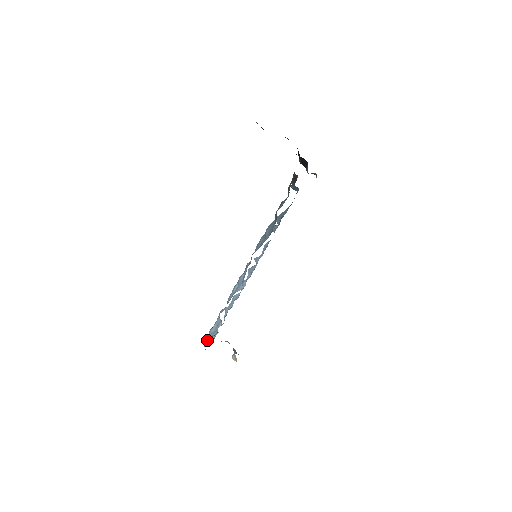
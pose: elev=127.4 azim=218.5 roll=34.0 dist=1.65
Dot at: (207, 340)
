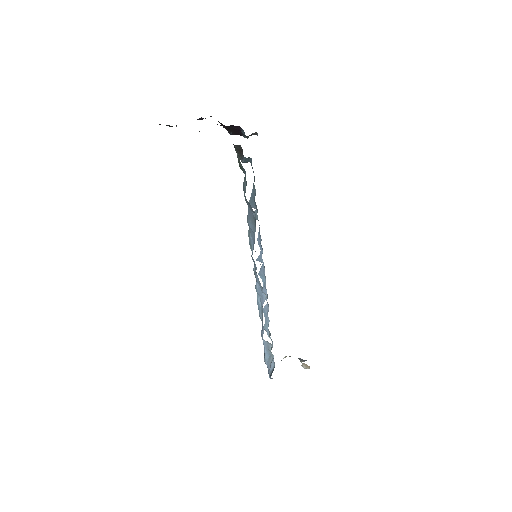
Dot at: (268, 370)
